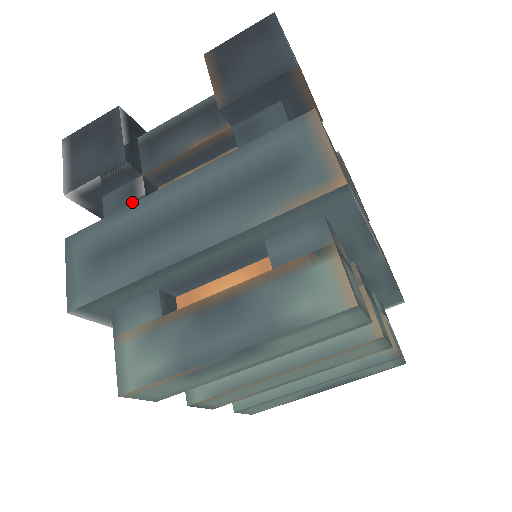
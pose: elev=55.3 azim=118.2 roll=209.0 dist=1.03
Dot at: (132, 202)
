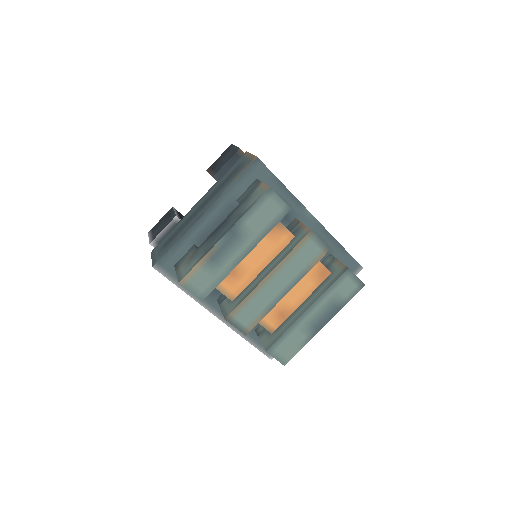
Dot at: occluded
